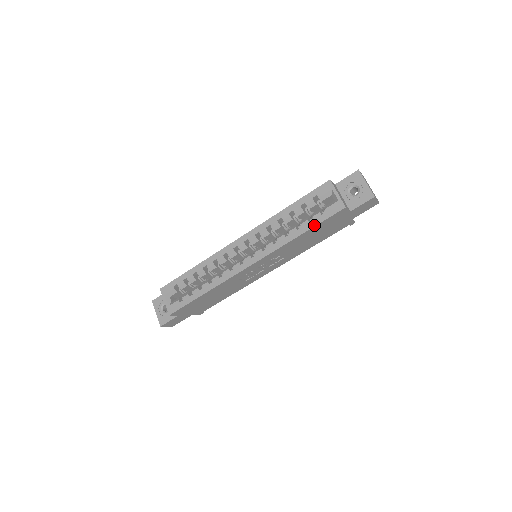
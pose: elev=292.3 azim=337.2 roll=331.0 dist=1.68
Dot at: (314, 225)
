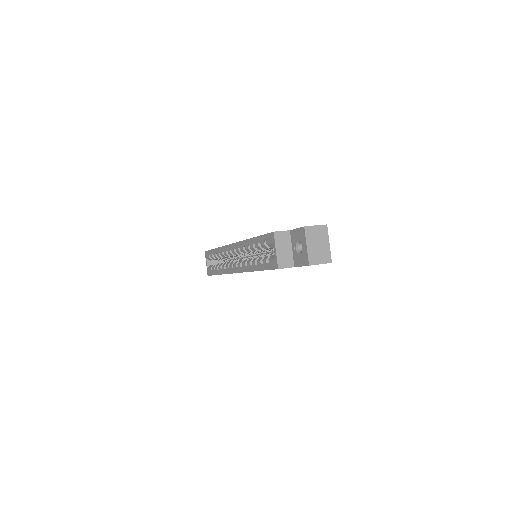
Dot at: (262, 269)
